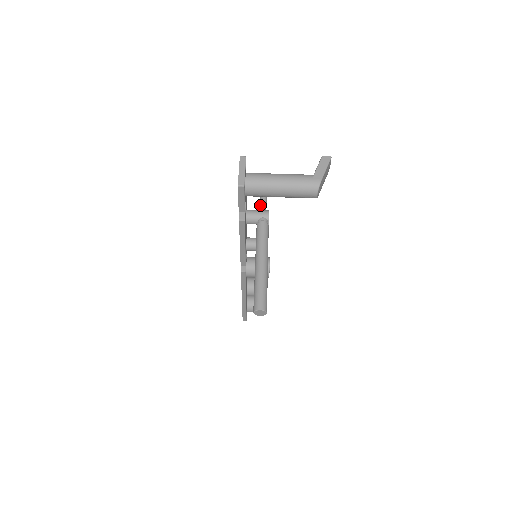
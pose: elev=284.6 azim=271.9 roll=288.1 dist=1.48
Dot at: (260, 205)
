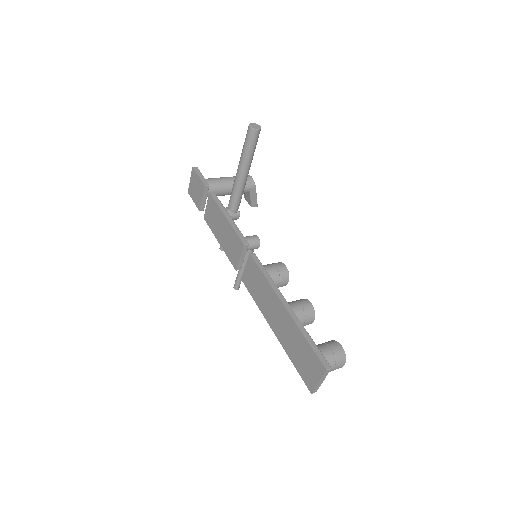
Dot at: occluded
